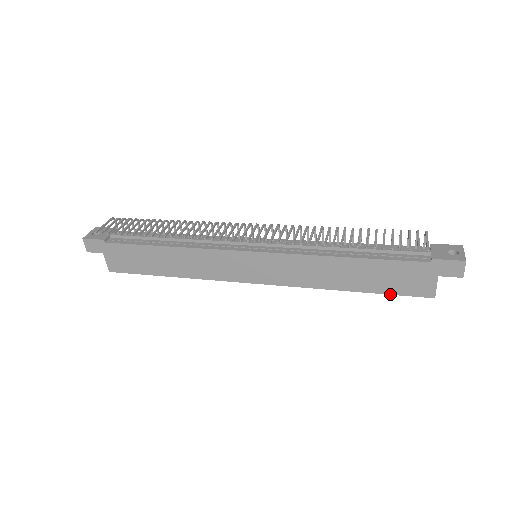
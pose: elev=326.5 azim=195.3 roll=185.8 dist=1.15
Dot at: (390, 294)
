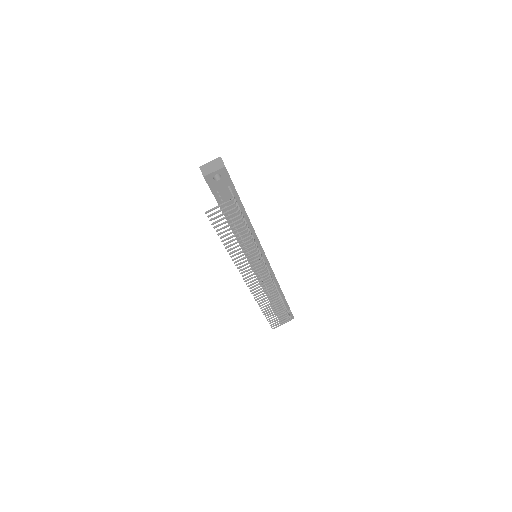
Dot at: occluded
